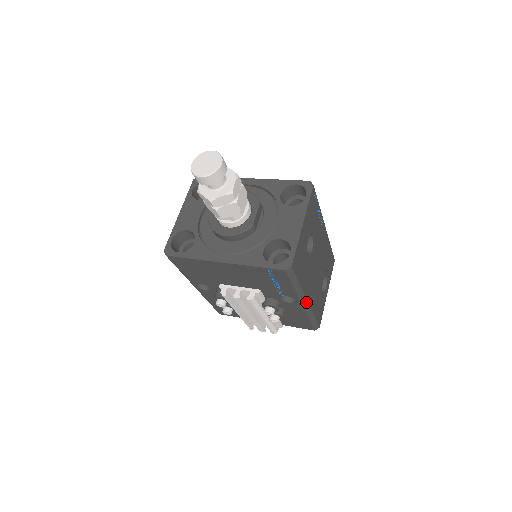
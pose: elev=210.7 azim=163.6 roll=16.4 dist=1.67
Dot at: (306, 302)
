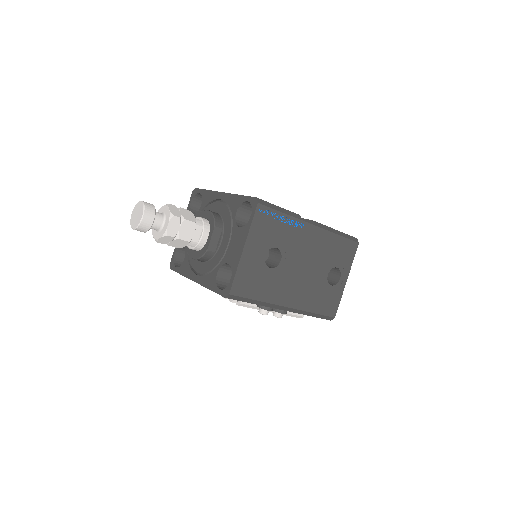
Dot at: (287, 308)
